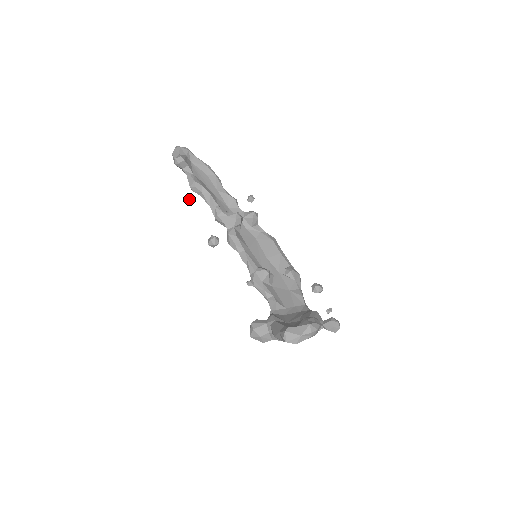
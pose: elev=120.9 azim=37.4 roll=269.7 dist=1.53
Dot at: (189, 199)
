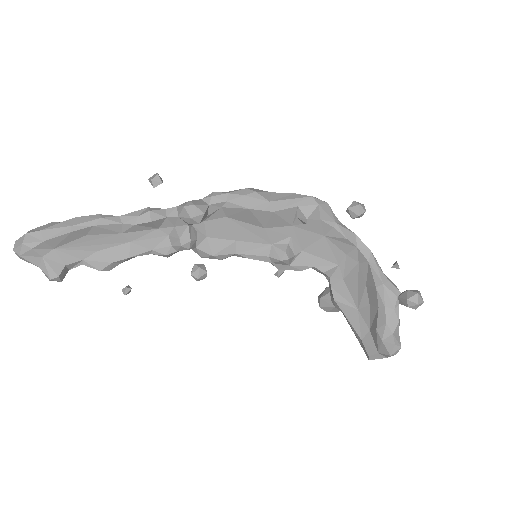
Dot at: occluded
